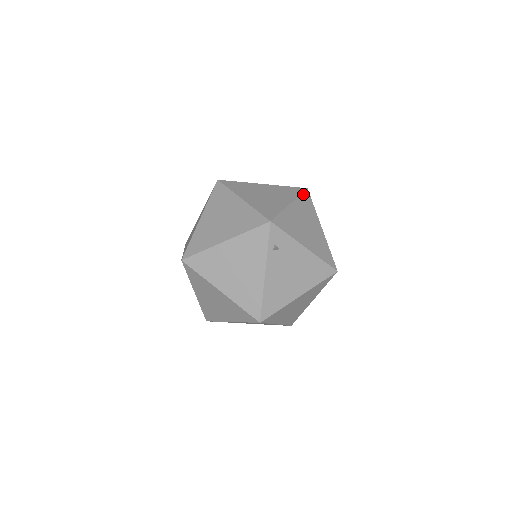
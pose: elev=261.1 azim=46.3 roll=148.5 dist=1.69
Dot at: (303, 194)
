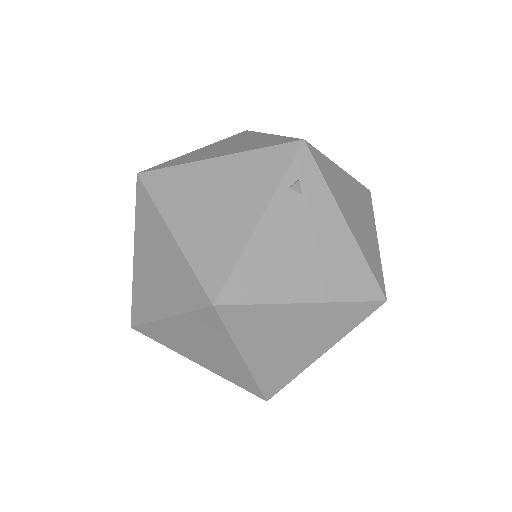
Dot at: (362, 186)
